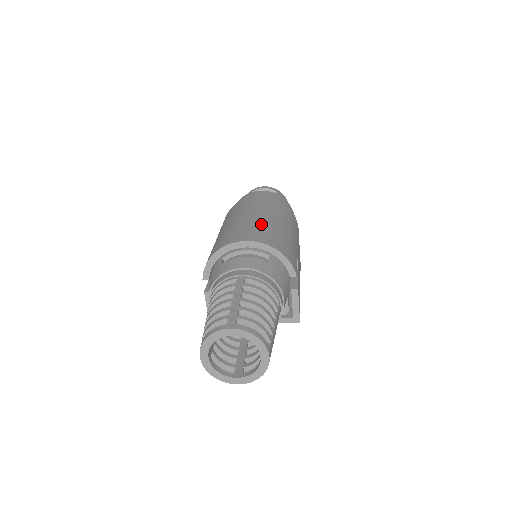
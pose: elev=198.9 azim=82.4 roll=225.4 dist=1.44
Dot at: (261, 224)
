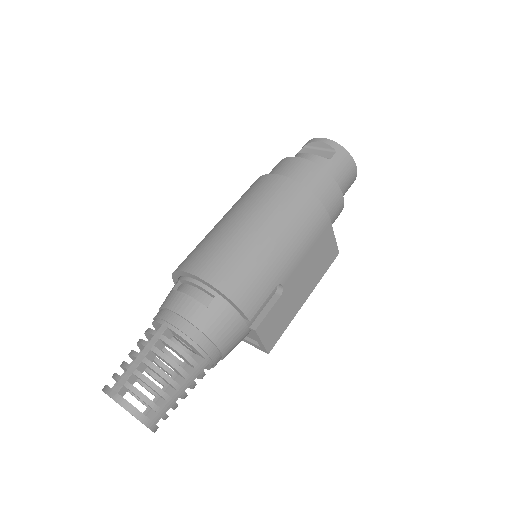
Dot at: (234, 243)
